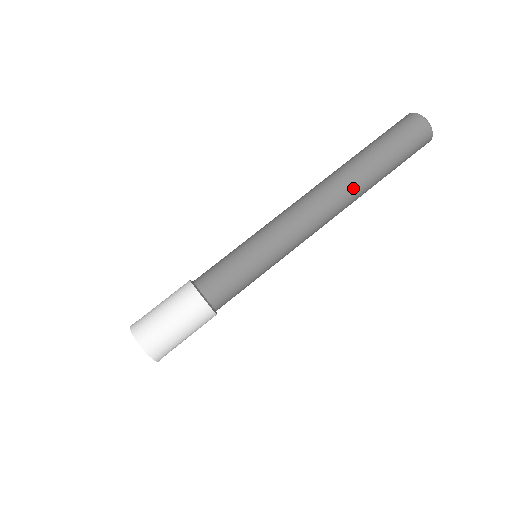
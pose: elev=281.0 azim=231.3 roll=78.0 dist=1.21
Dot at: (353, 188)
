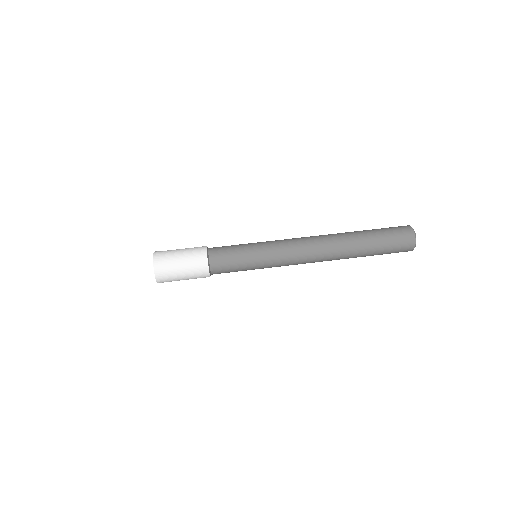
Dot at: (341, 242)
